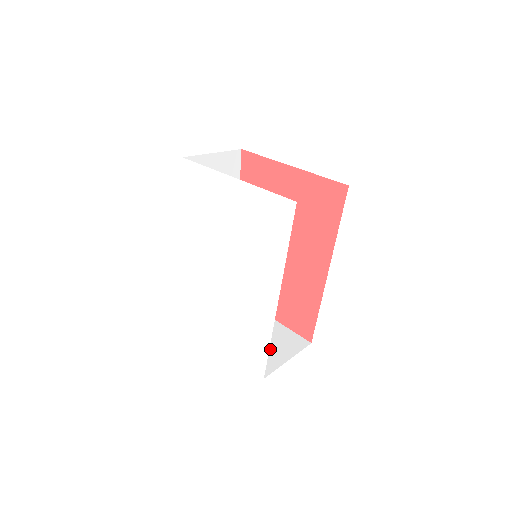
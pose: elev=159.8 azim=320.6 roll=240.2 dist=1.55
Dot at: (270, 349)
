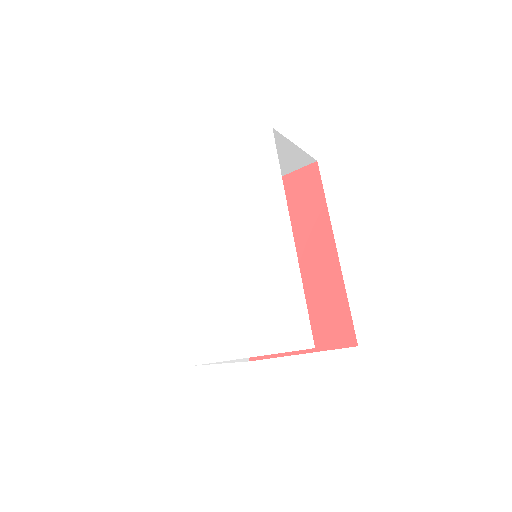
Dot at: occluded
